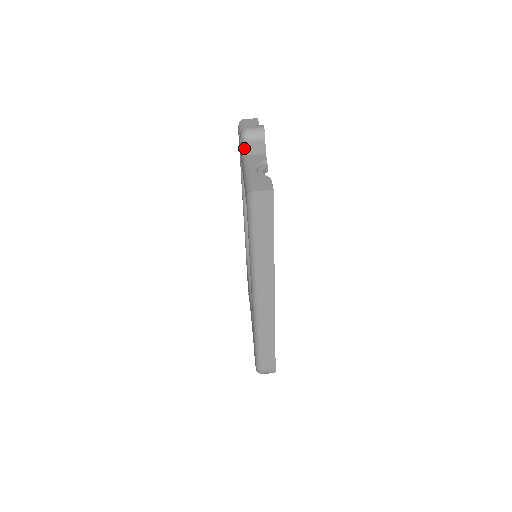
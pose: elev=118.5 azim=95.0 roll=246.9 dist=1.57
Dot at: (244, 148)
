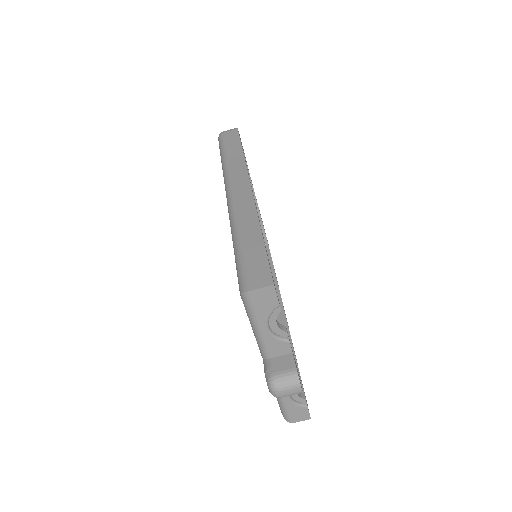
Dot at: occluded
